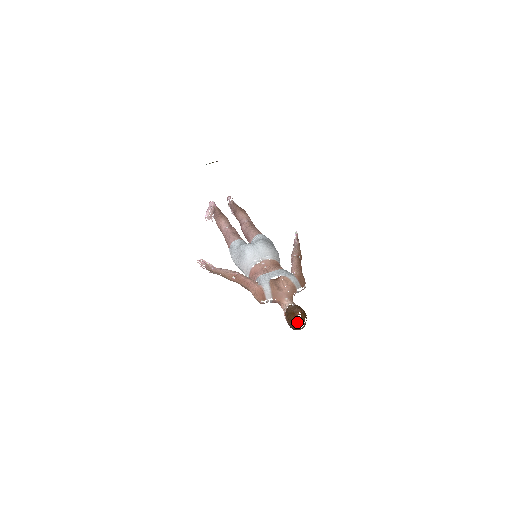
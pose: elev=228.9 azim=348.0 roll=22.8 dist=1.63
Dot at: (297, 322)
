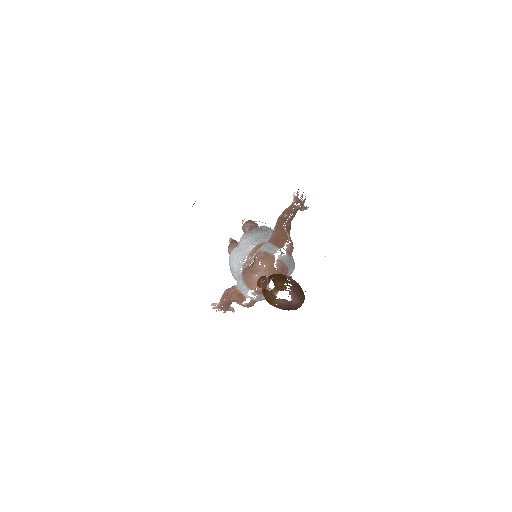
Dot at: (274, 297)
